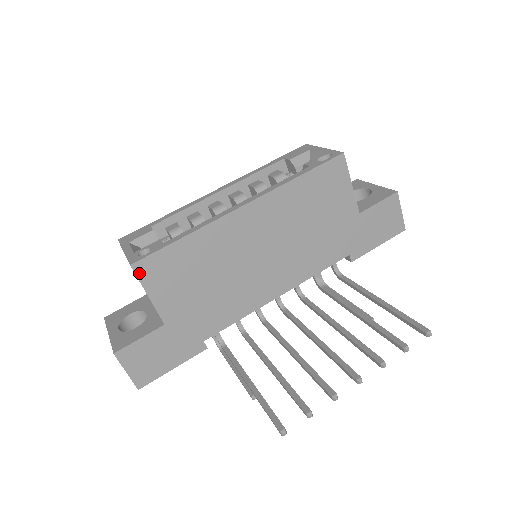
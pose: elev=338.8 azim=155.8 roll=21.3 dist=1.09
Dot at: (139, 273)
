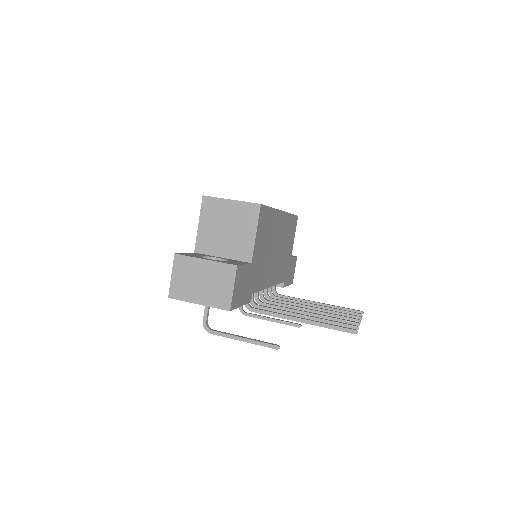
Dot at: (260, 213)
